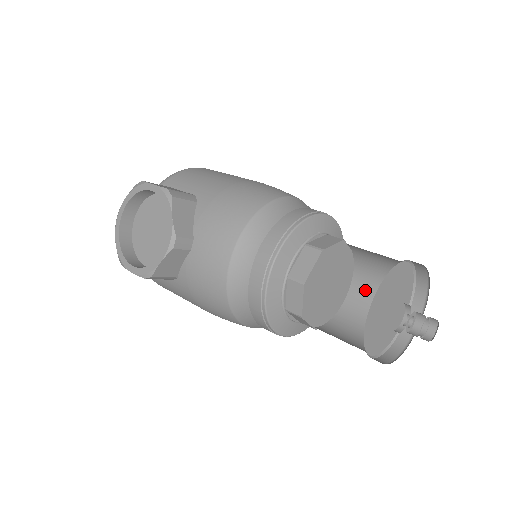
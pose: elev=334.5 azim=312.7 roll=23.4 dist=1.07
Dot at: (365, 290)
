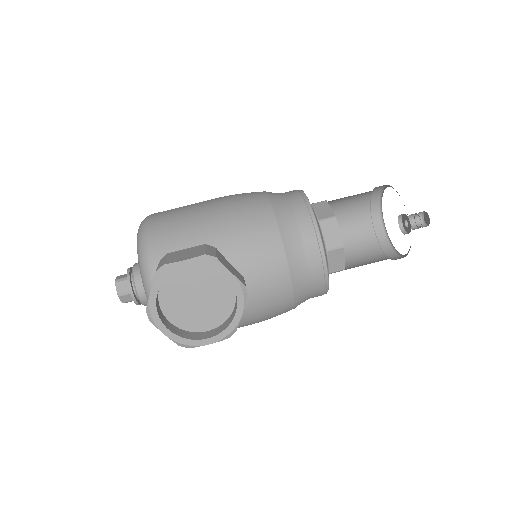
Dot at: occluded
